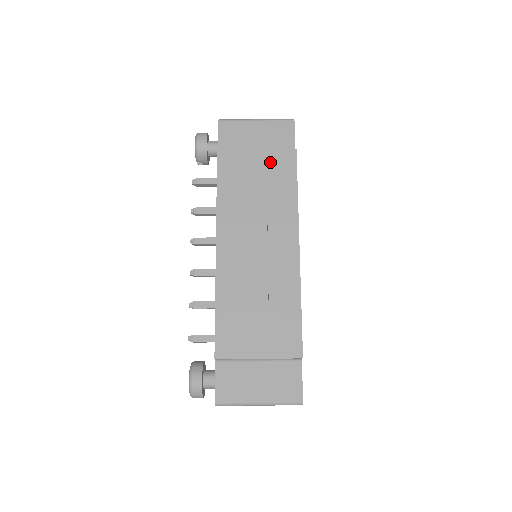
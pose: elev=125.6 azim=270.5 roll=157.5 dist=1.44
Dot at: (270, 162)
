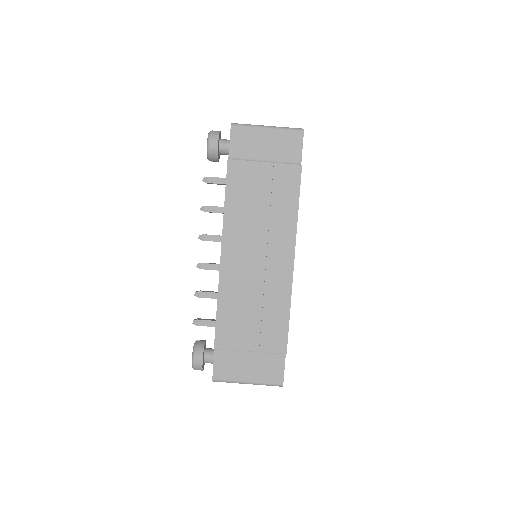
Dot at: (276, 177)
